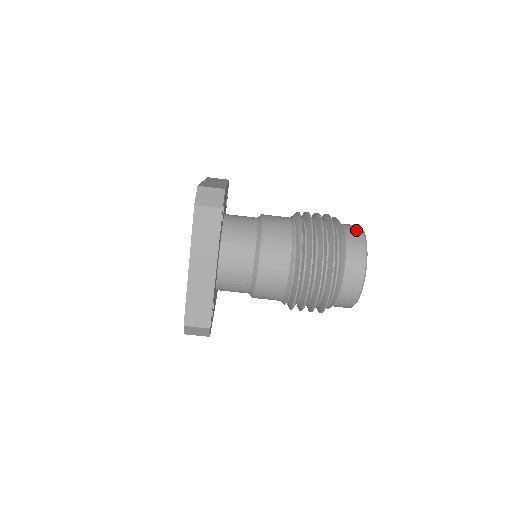
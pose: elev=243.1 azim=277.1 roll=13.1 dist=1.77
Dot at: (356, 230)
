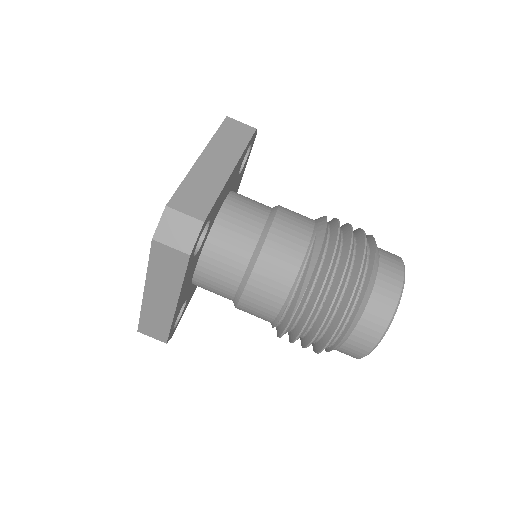
Dot at: (392, 287)
